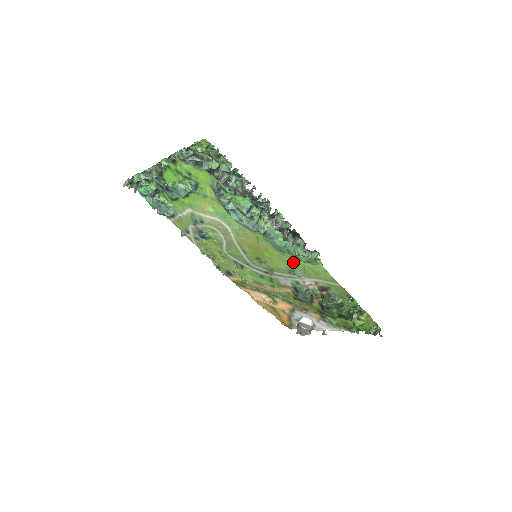
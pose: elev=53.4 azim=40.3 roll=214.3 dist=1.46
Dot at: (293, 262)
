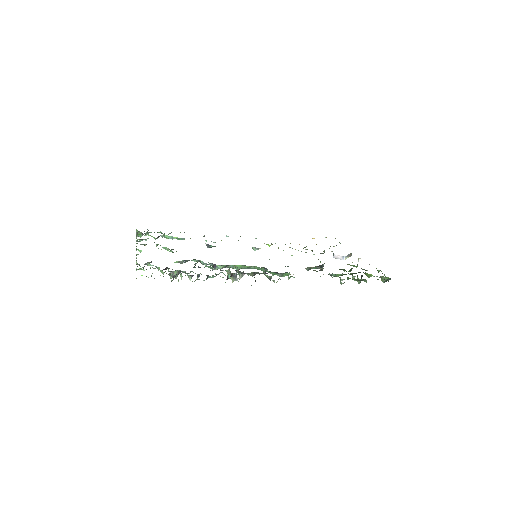
Dot at: occluded
